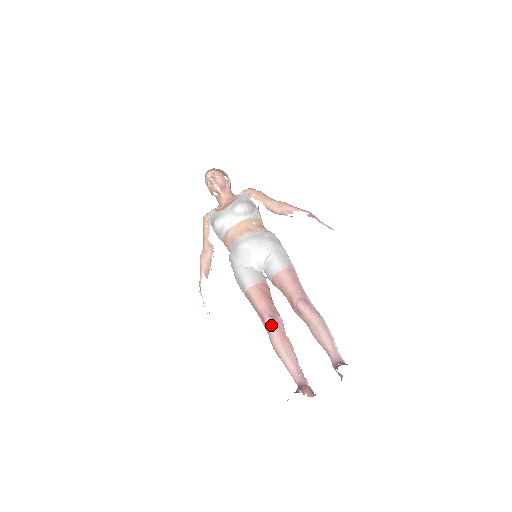
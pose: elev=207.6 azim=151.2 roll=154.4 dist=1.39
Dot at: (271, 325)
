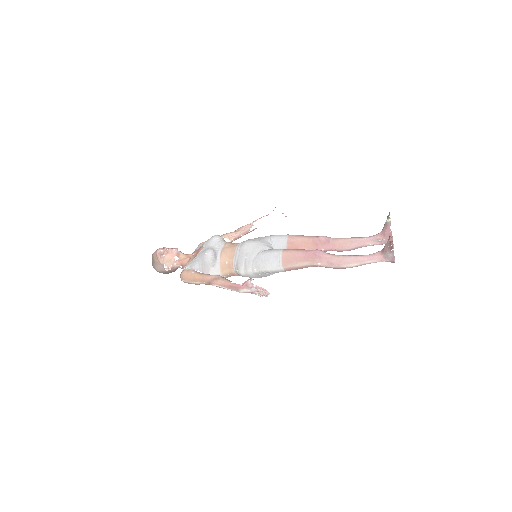
Dot at: (323, 251)
